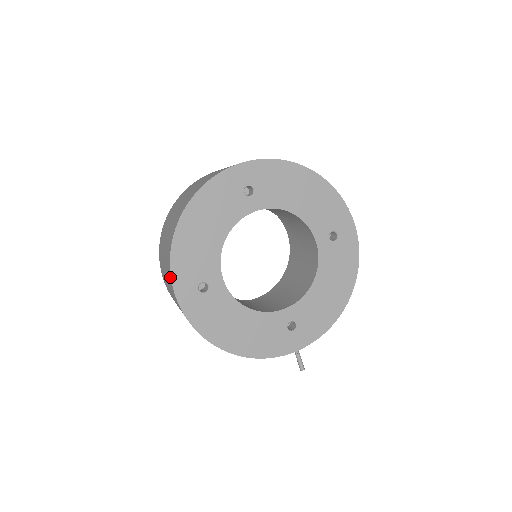
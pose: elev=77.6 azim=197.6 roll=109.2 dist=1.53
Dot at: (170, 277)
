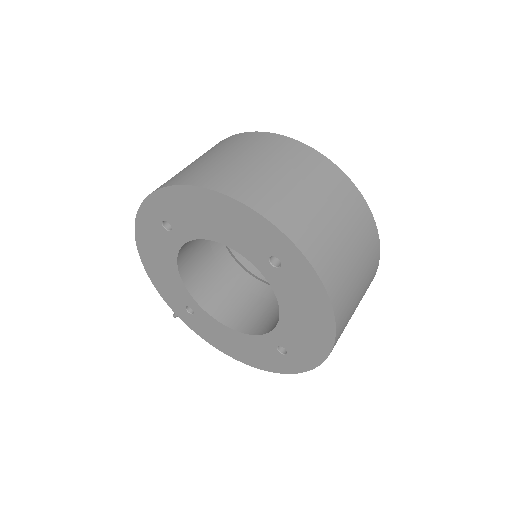
Dot at: (157, 189)
